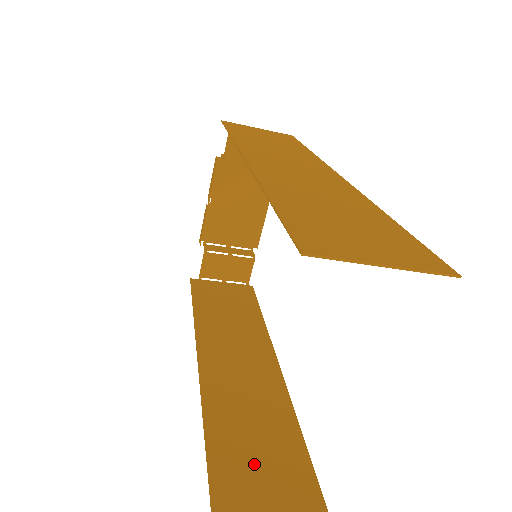
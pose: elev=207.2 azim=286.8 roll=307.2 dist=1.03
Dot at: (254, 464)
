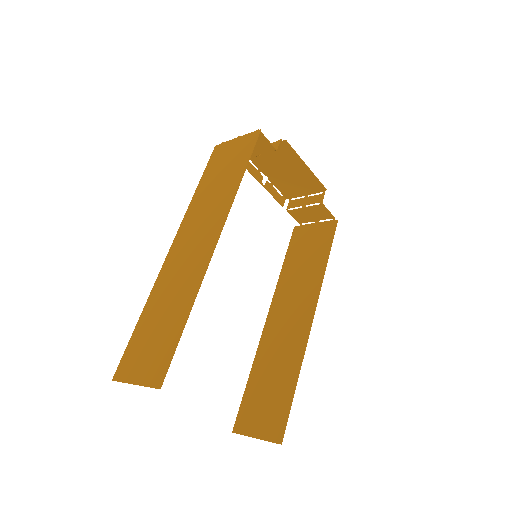
Dot at: (264, 394)
